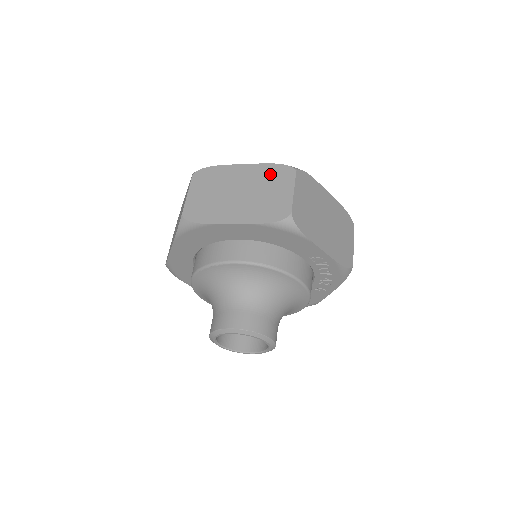
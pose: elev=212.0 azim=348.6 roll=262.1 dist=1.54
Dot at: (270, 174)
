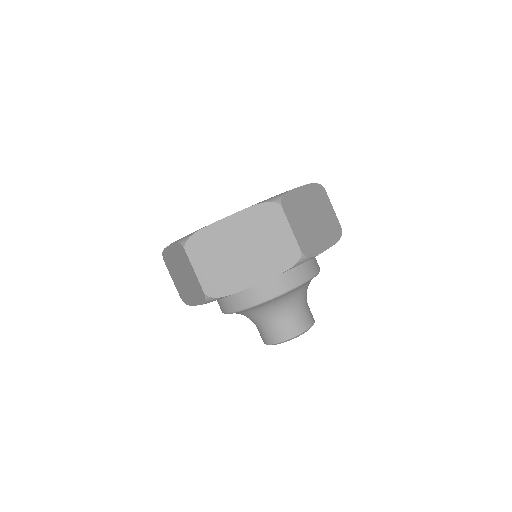
Dot at: (317, 194)
